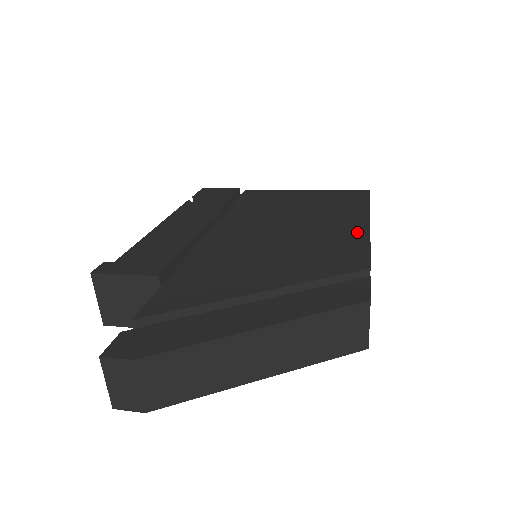
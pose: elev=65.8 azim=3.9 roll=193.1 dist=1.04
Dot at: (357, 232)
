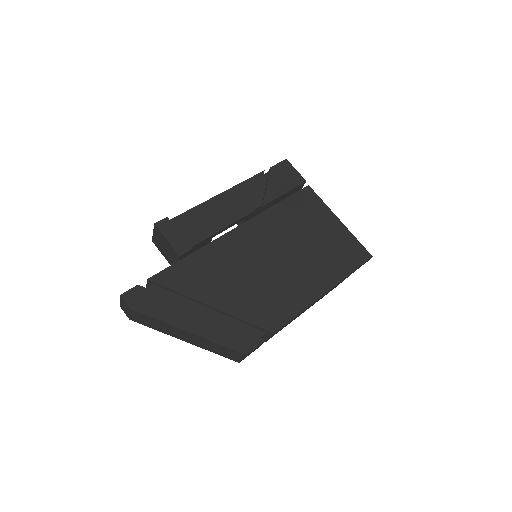
Dot at: (306, 297)
